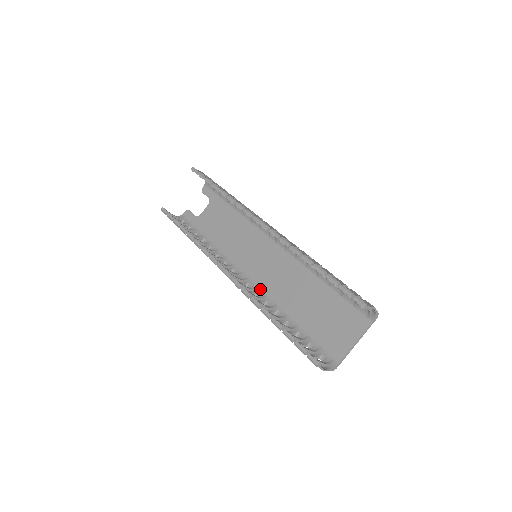
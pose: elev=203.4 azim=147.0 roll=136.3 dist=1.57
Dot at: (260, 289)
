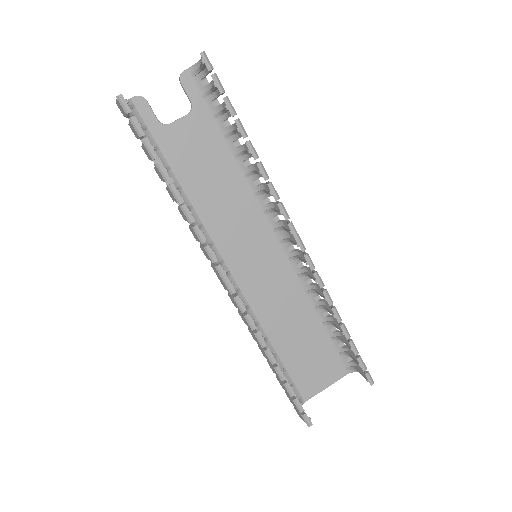
Dot at: (243, 295)
